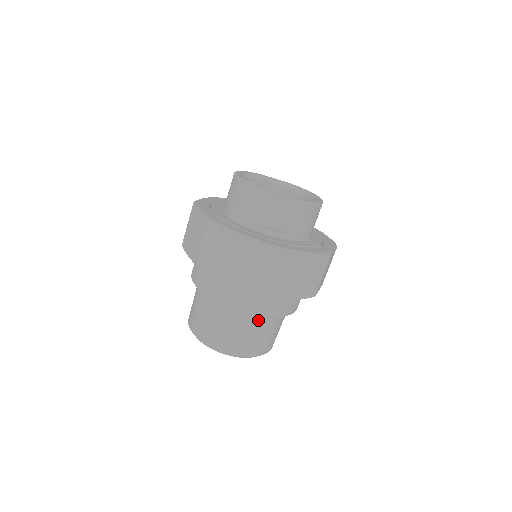
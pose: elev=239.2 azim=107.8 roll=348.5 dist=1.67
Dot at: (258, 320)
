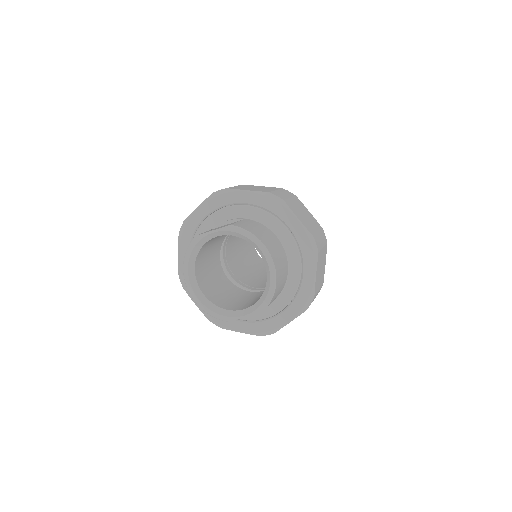
Dot at: occluded
